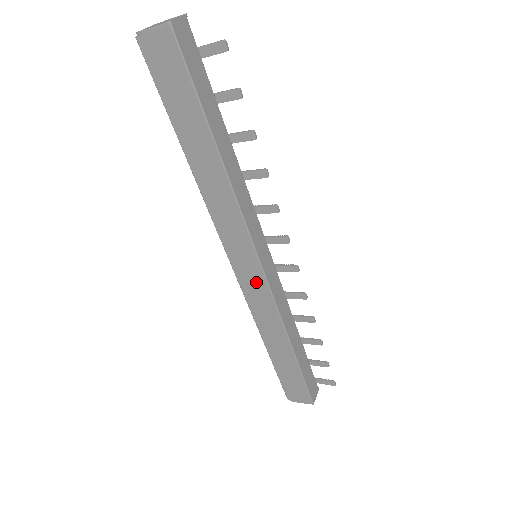
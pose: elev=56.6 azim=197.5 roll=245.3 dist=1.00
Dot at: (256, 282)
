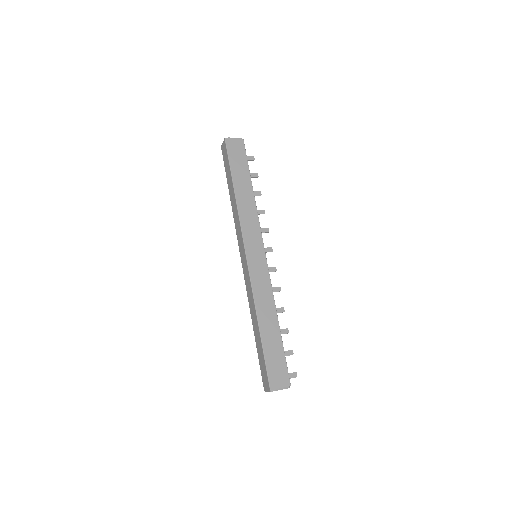
Dot at: (260, 266)
